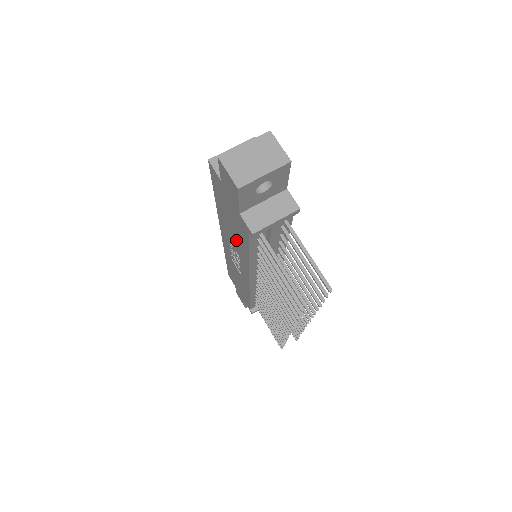
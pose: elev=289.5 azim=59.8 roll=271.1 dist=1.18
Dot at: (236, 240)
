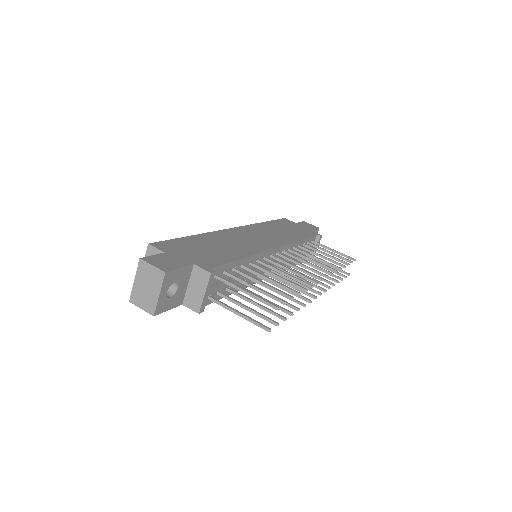
Dot at: occluded
